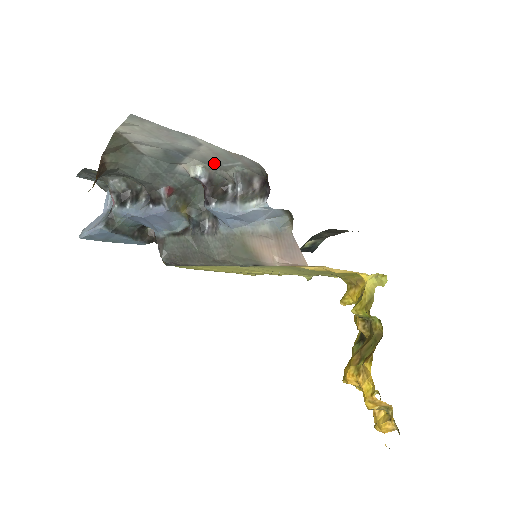
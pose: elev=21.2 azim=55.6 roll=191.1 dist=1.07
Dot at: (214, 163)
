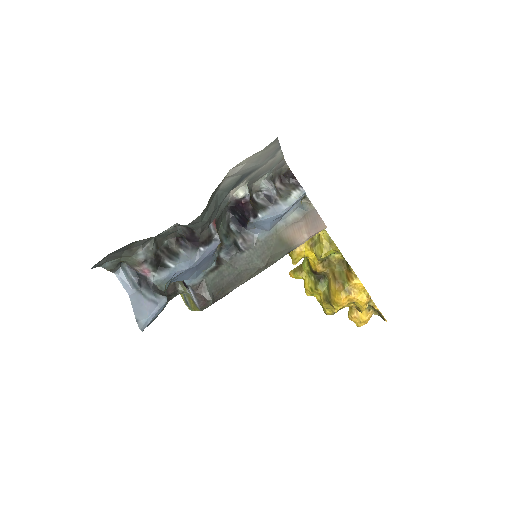
Dot at: (256, 177)
